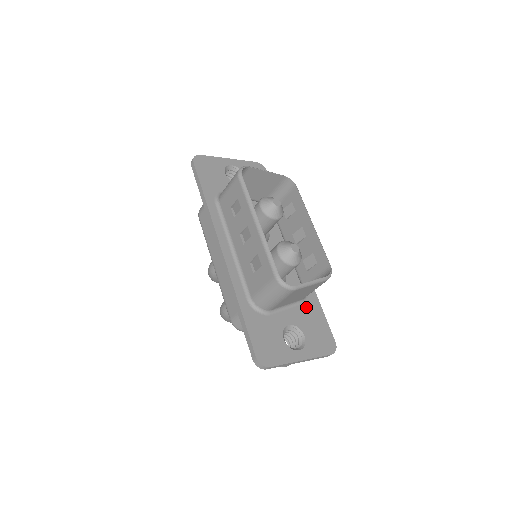
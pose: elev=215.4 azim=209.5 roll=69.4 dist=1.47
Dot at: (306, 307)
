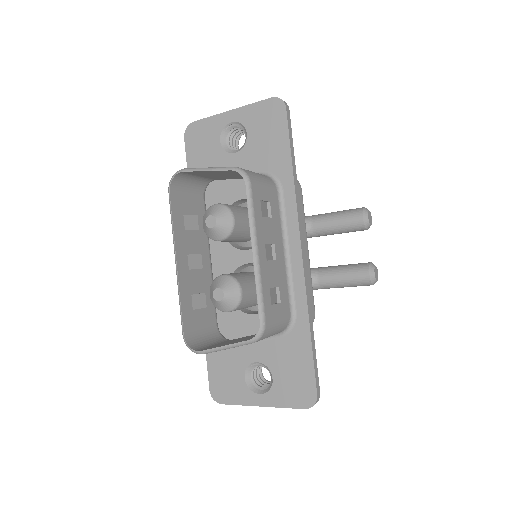
Dot at: (287, 341)
